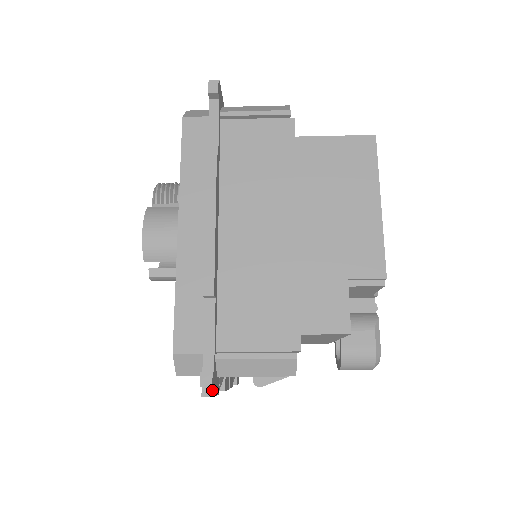
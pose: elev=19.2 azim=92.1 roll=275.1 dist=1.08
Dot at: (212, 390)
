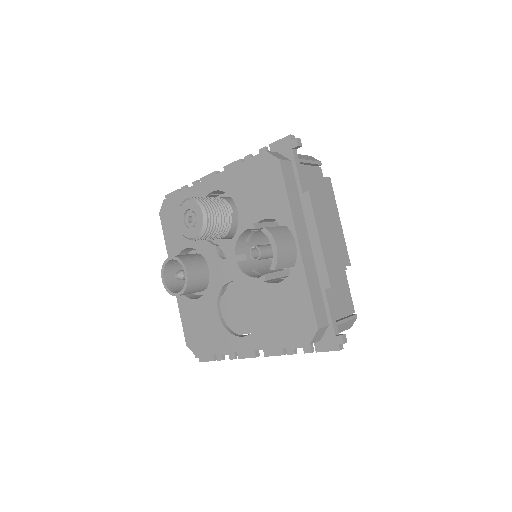
Dot at: (342, 345)
